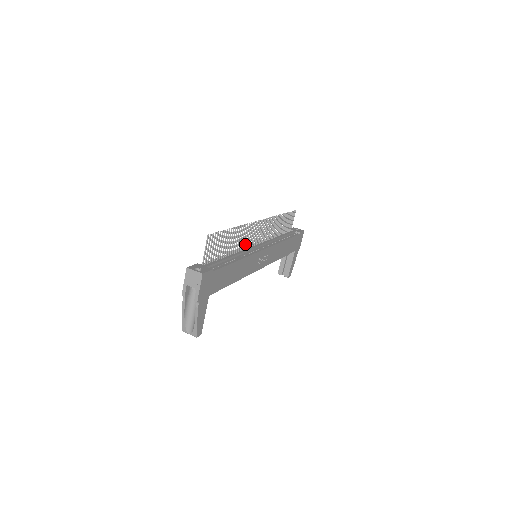
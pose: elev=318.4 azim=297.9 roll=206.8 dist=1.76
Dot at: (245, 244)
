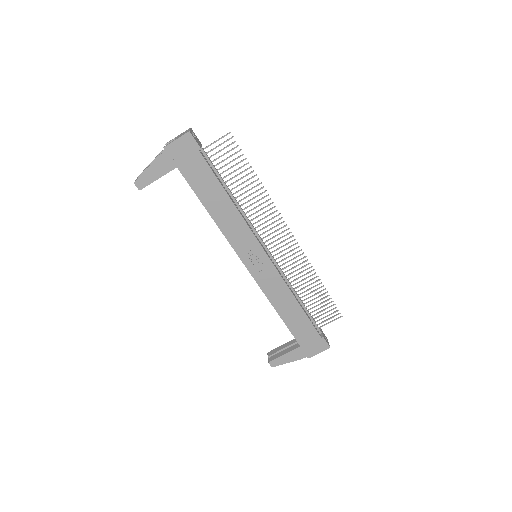
Dot at: (257, 222)
